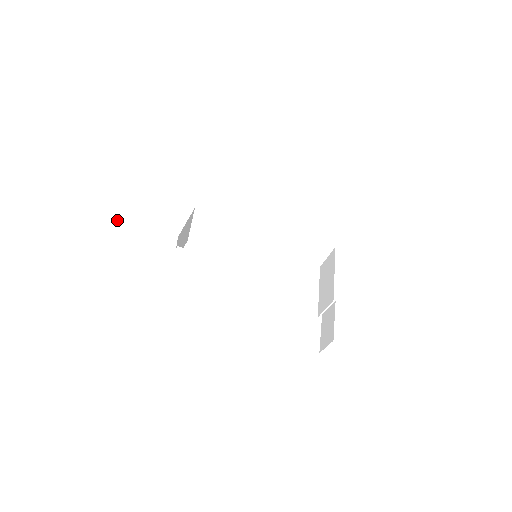
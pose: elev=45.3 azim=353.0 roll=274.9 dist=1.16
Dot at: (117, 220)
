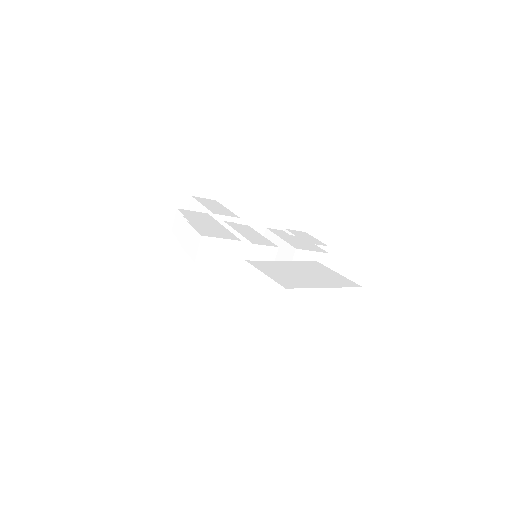
Dot at: occluded
